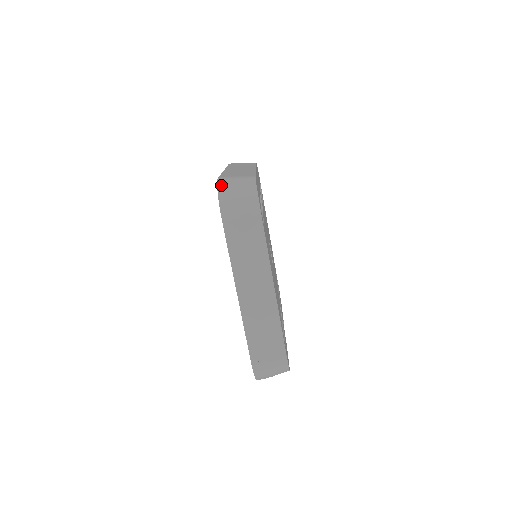
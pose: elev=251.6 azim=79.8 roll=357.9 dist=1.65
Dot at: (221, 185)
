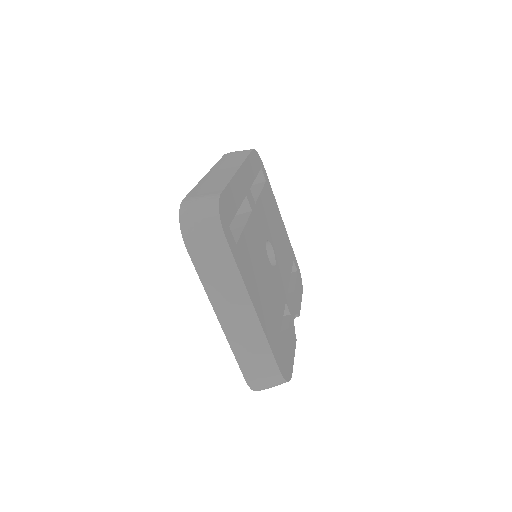
Dot at: (183, 210)
